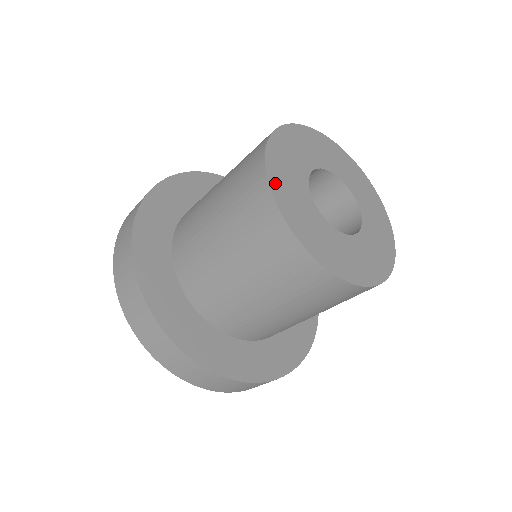
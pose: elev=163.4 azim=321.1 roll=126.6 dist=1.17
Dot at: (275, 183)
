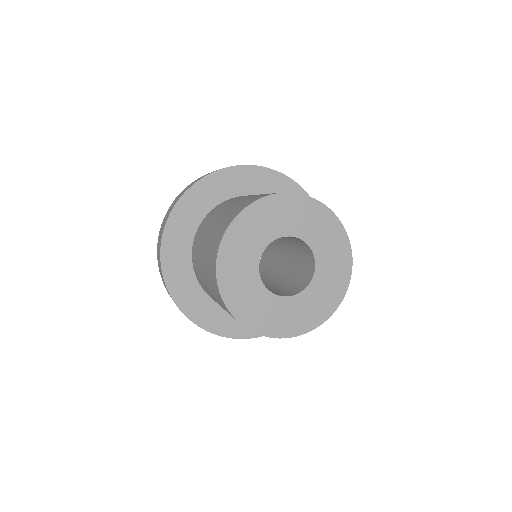
Dot at: (223, 274)
